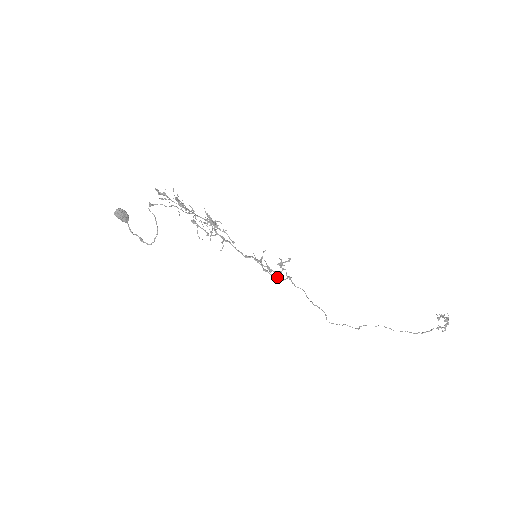
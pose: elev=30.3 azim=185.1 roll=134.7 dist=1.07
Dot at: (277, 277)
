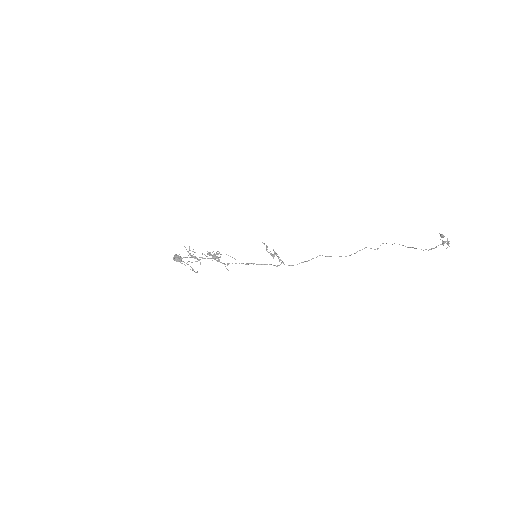
Dot at: occluded
